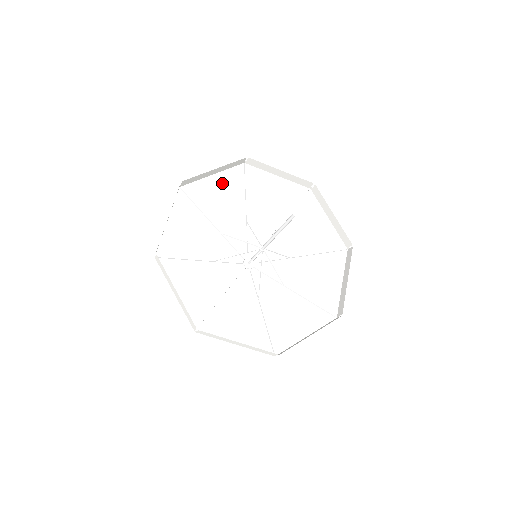
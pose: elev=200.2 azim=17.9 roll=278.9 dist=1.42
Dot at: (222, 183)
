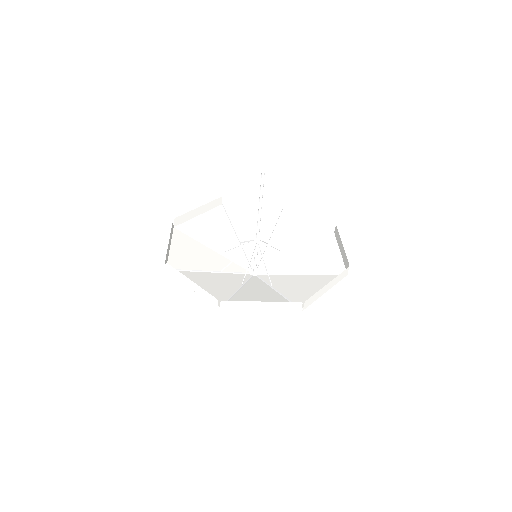
Dot at: (209, 220)
